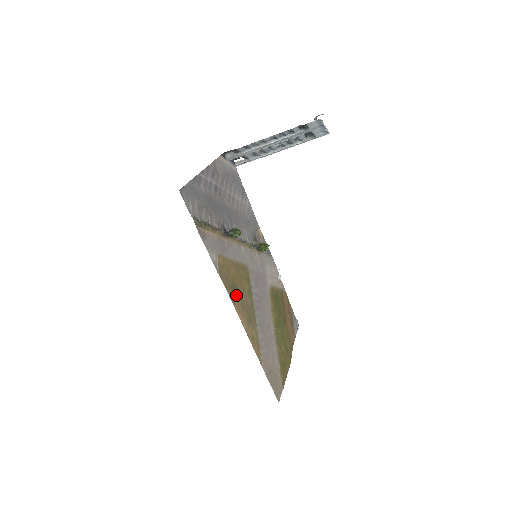
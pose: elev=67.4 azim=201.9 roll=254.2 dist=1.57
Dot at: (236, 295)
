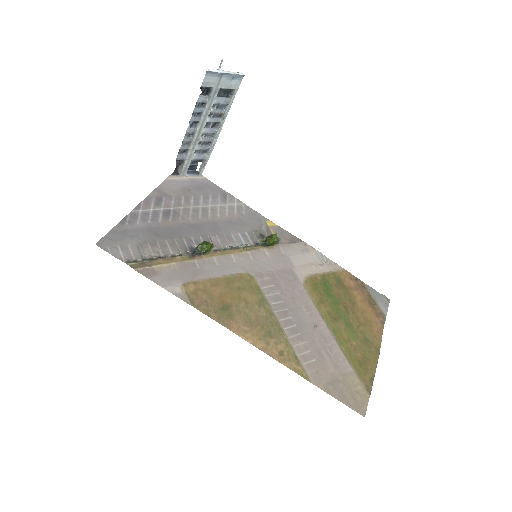
Dot at: (231, 315)
